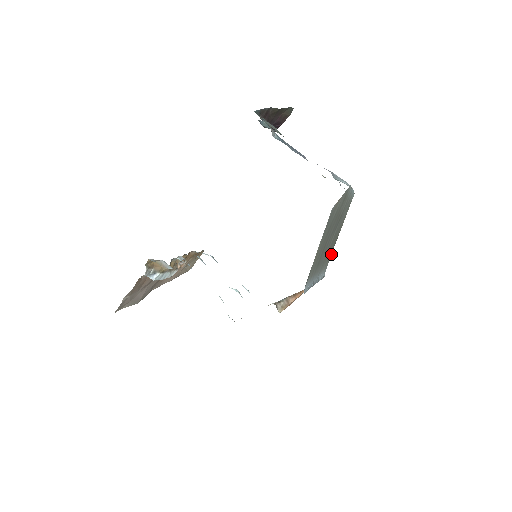
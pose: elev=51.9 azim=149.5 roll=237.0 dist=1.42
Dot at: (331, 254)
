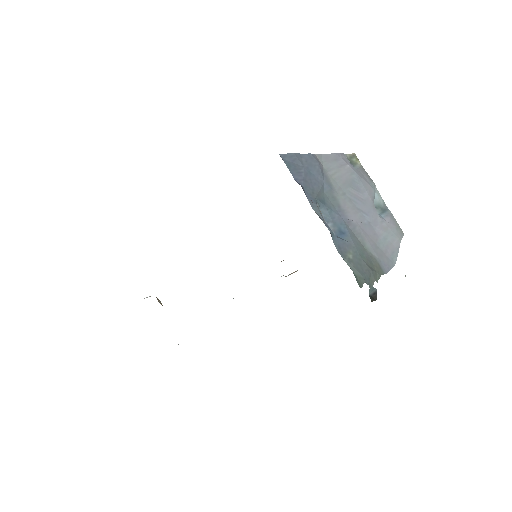
Dot at: occluded
